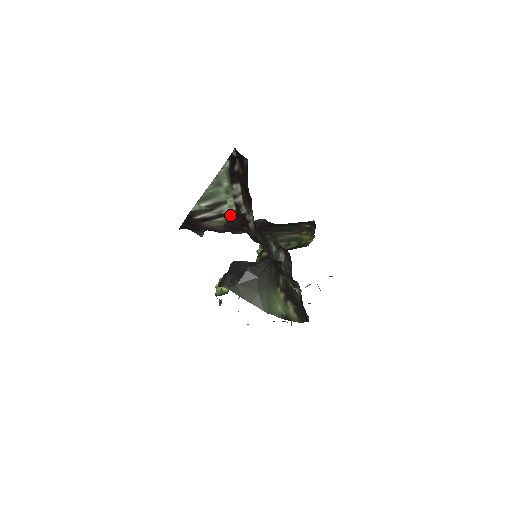
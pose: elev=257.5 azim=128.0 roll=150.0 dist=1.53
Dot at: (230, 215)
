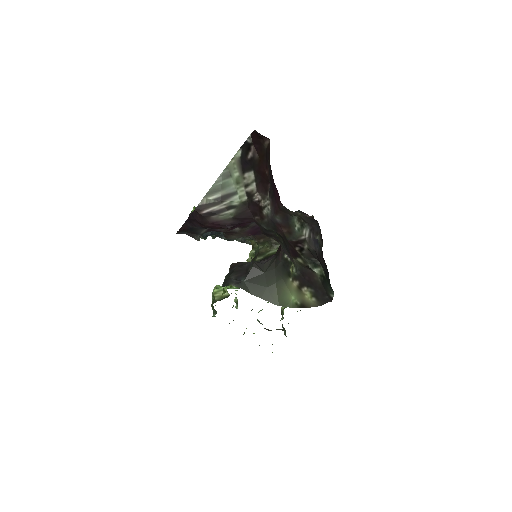
Dot at: (240, 206)
